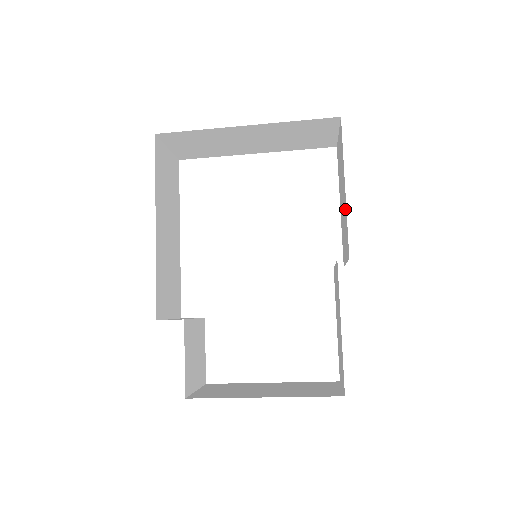
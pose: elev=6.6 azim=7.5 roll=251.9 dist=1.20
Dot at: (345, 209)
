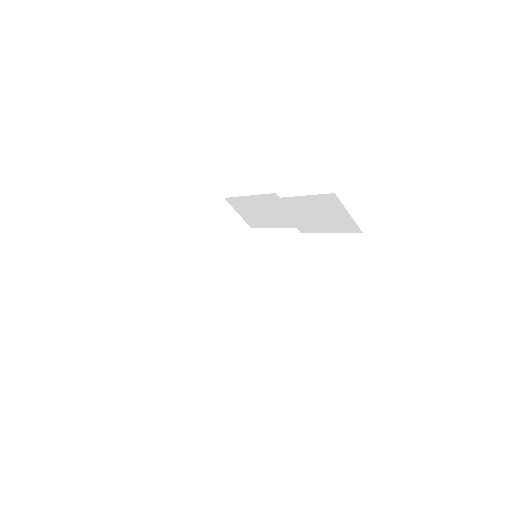
Dot at: (259, 200)
